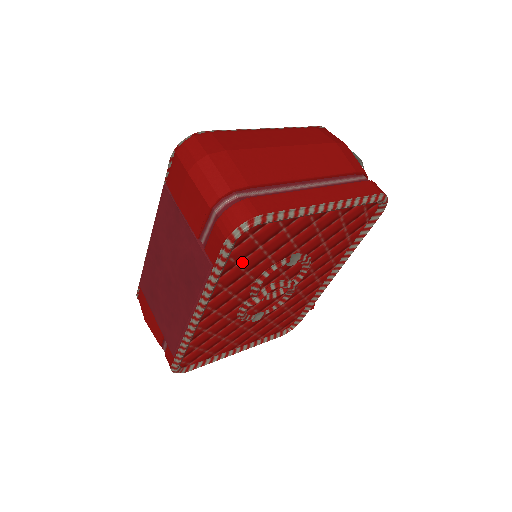
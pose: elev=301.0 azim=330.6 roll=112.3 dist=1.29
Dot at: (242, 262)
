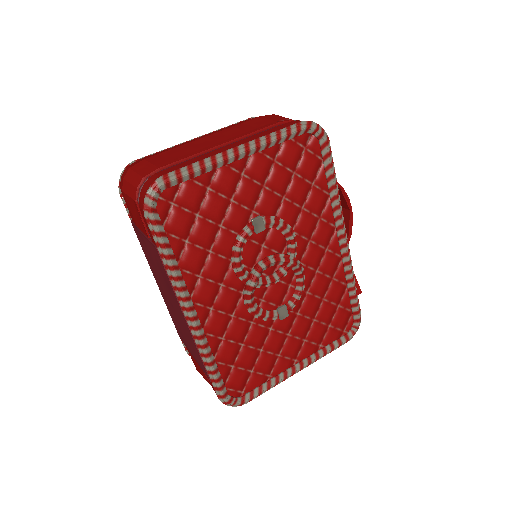
Dot at: (191, 238)
